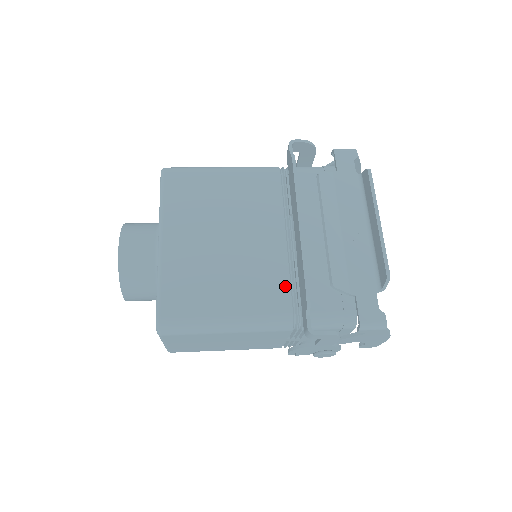
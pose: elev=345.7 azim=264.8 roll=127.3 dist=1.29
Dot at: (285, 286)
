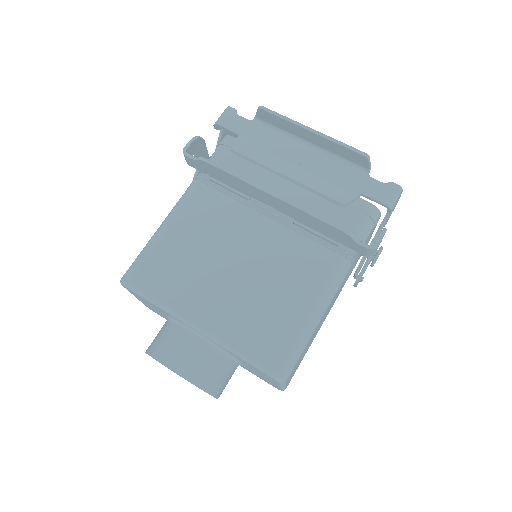
Dot at: (312, 245)
